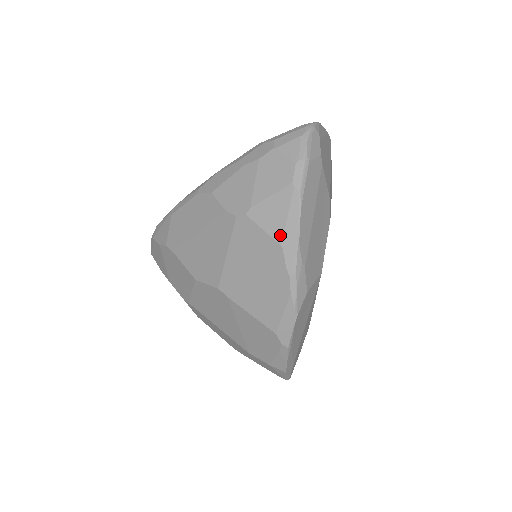
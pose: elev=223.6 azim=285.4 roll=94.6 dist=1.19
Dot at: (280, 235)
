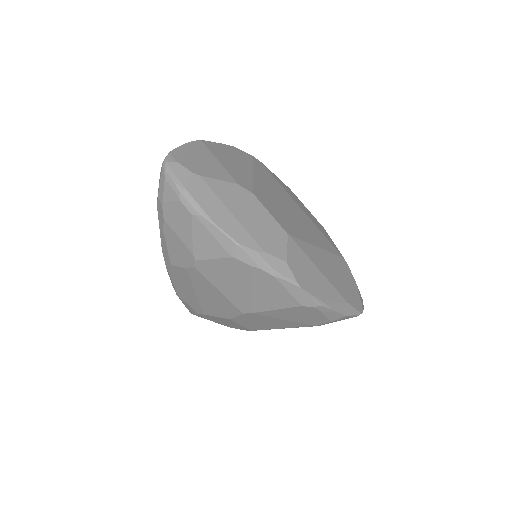
Dot at: (224, 252)
